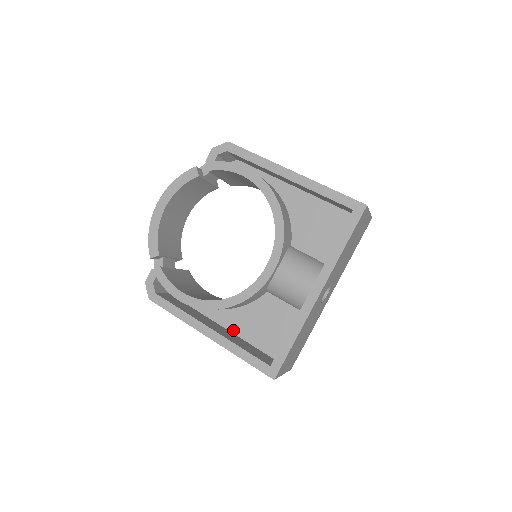
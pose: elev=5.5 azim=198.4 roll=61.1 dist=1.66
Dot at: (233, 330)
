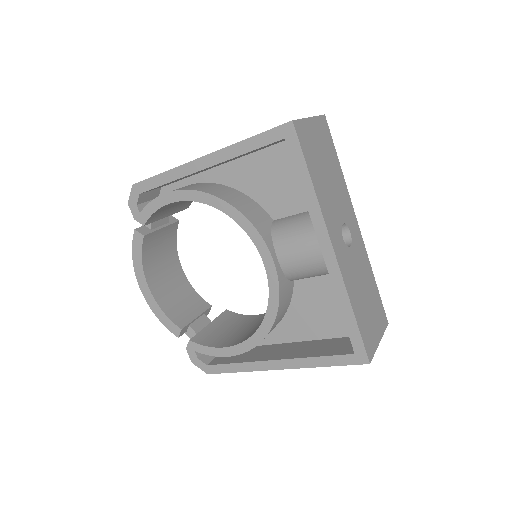
Dot at: (299, 339)
